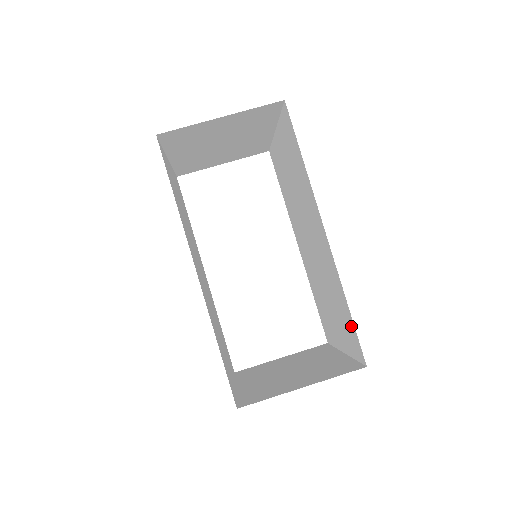
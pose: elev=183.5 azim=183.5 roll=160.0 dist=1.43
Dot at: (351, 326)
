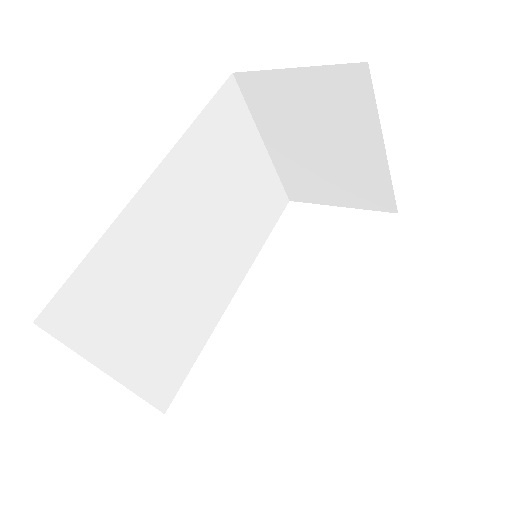
Dot at: occluded
